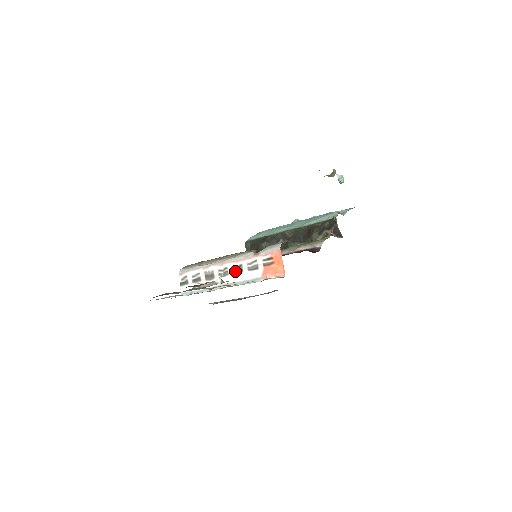
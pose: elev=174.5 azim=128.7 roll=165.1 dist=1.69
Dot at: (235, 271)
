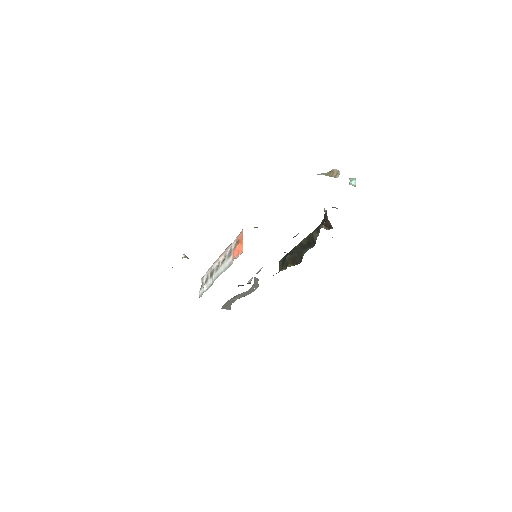
Dot at: (222, 262)
